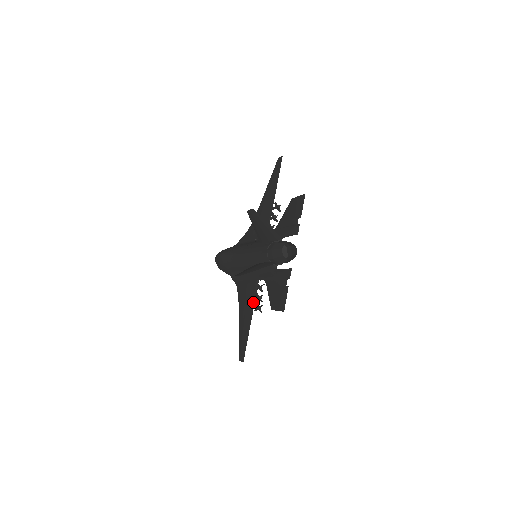
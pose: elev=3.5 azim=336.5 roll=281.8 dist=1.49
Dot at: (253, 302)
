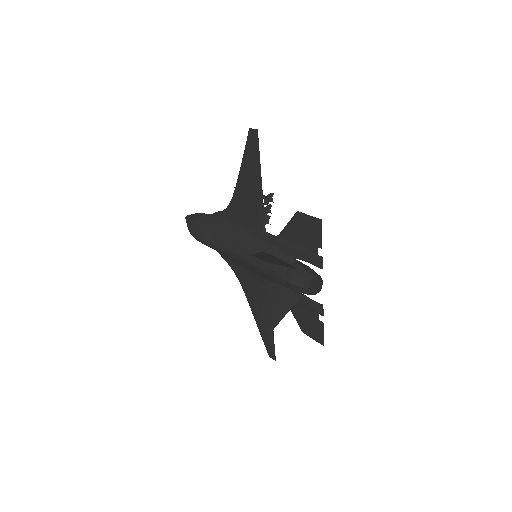
Dot at: occluded
